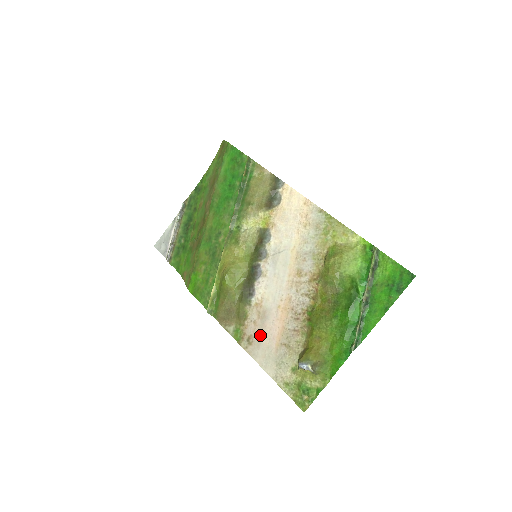
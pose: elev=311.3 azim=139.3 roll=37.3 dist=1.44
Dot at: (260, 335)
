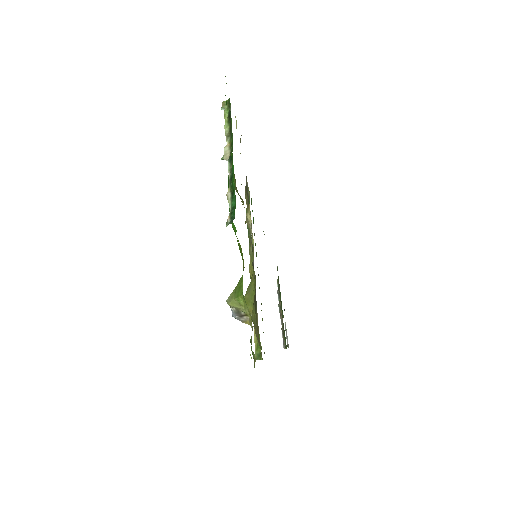
Dot at: occluded
